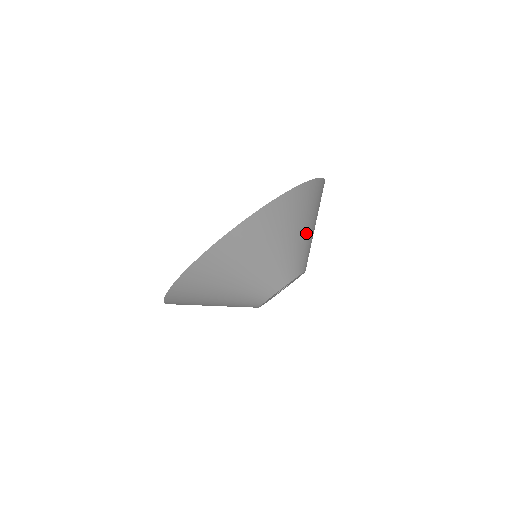
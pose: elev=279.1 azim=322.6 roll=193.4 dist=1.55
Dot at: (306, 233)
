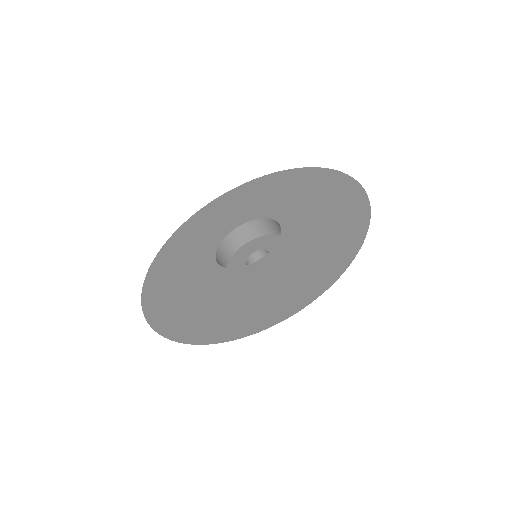
Dot at: occluded
